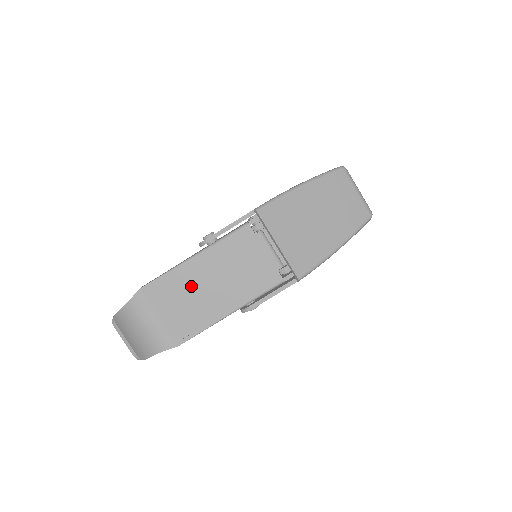
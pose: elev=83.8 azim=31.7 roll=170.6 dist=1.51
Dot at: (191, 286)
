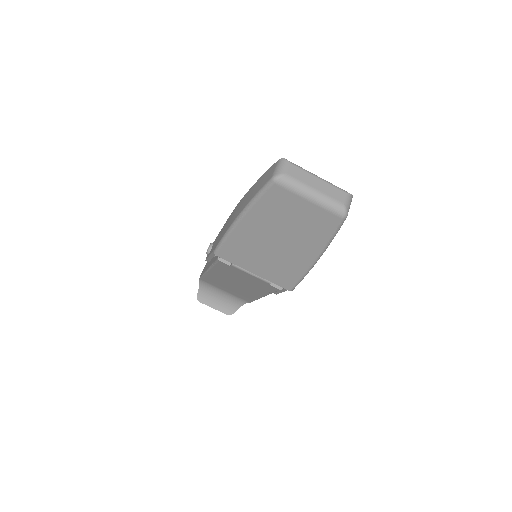
Dot at: (224, 282)
